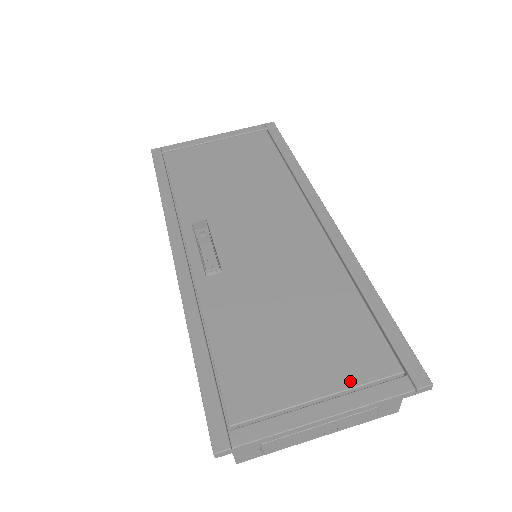
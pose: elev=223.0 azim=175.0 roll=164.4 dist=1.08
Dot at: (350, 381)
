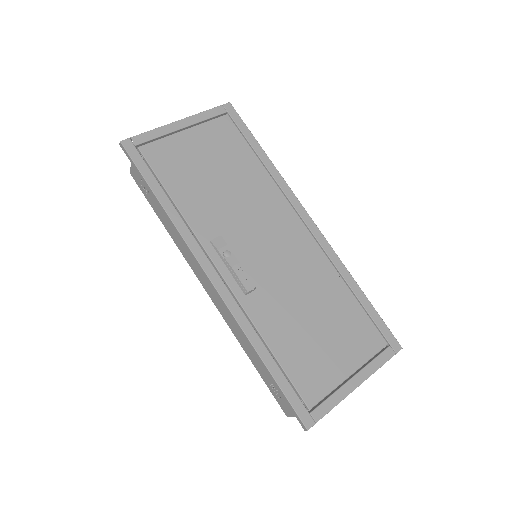
Dot at: (363, 358)
